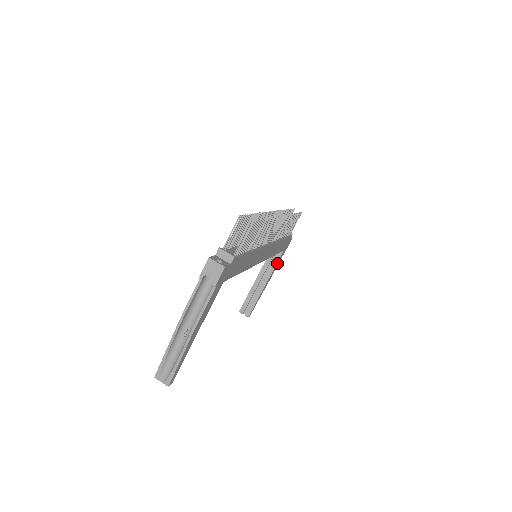
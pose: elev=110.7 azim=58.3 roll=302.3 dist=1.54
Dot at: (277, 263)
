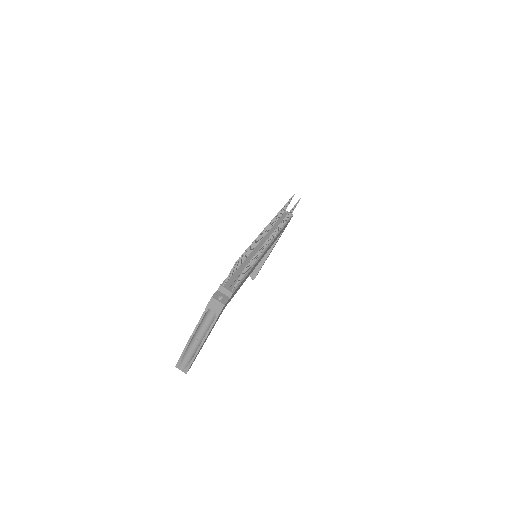
Dot at: occluded
